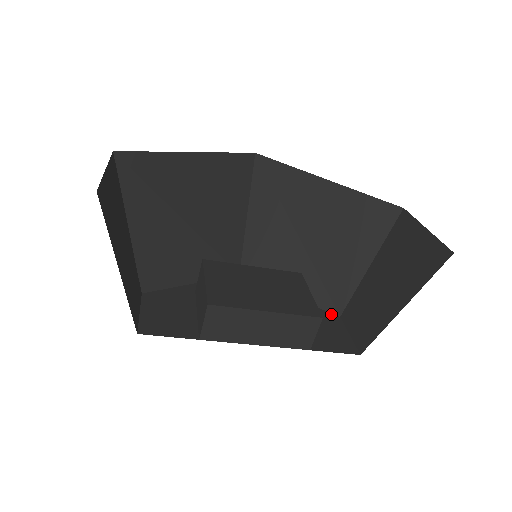
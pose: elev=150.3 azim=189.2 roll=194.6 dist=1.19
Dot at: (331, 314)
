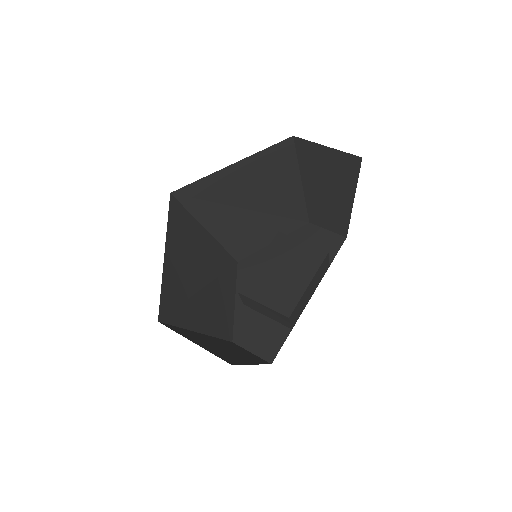
Dot at: (304, 227)
